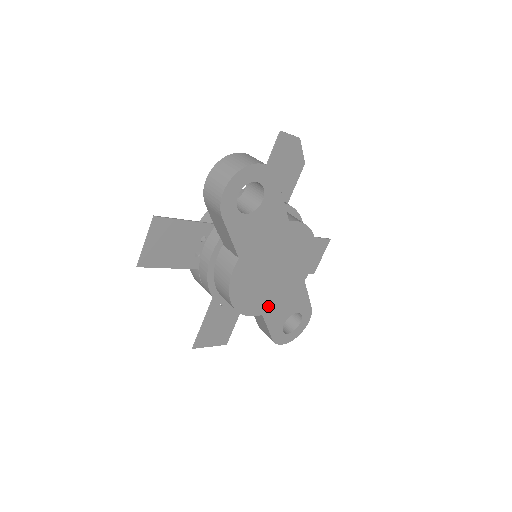
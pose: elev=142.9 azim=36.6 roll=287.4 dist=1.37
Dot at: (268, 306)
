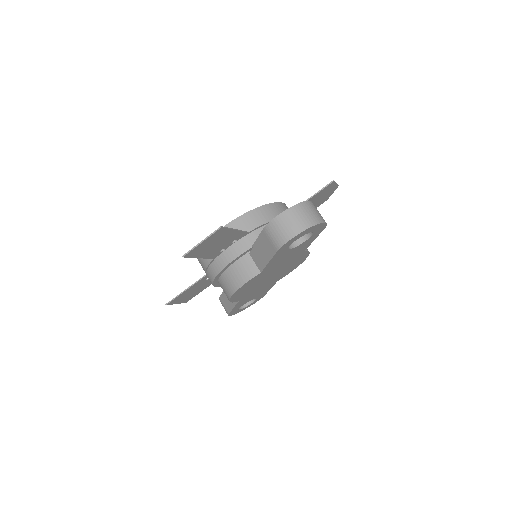
Dot at: (246, 296)
